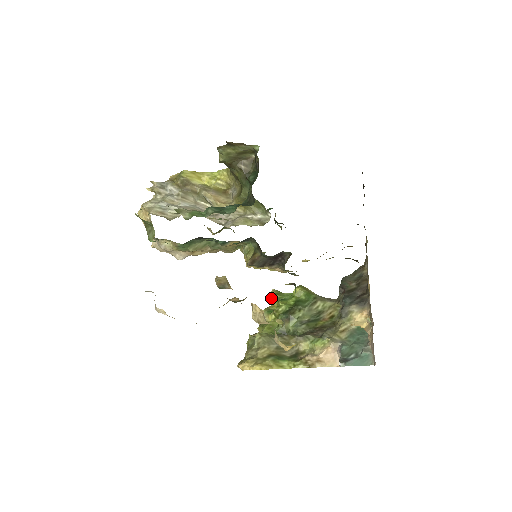
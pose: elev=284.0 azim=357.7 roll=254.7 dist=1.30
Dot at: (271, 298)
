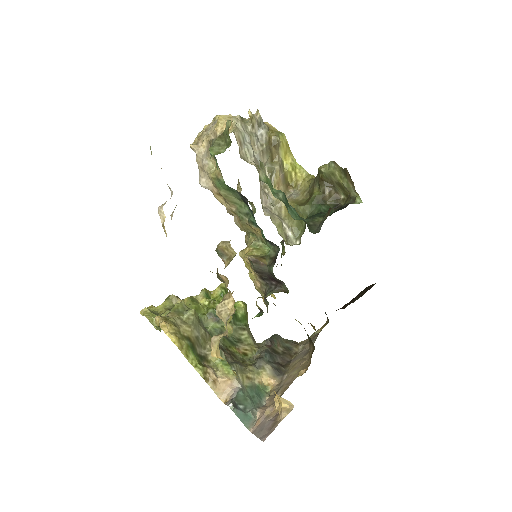
Dot at: (218, 287)
